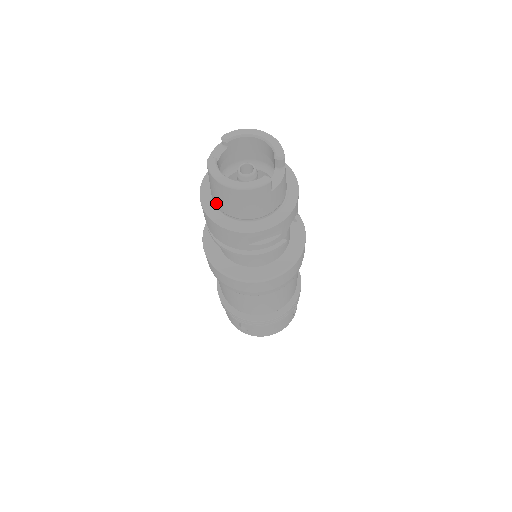
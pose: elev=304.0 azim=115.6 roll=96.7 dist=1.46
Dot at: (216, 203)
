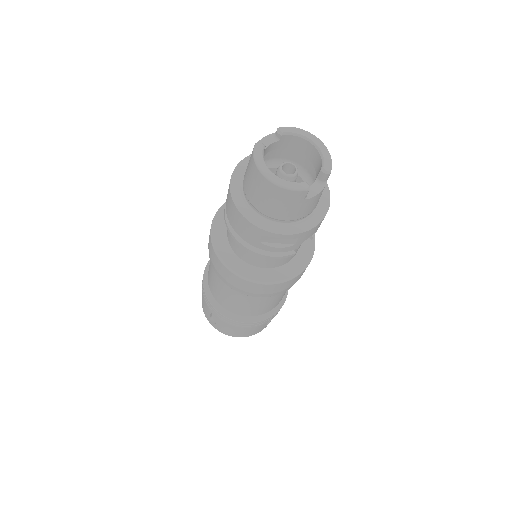
Dot at: (245, 189)
